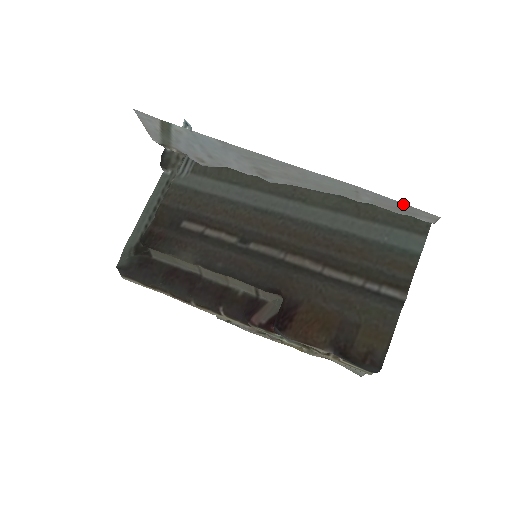
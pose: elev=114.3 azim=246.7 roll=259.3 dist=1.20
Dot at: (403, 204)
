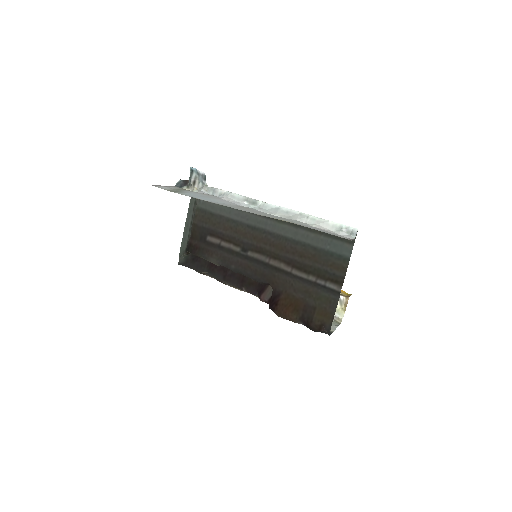
Dot at: occluded
